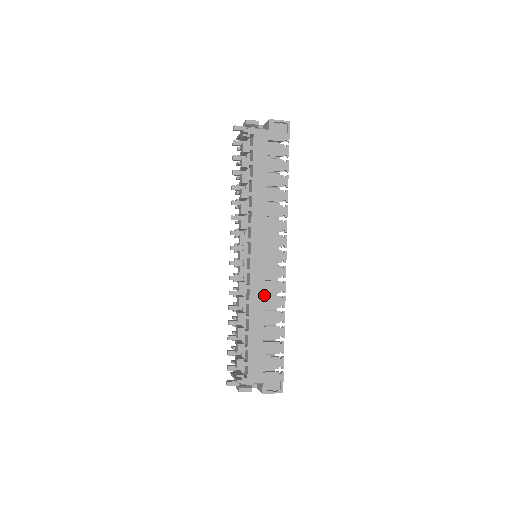
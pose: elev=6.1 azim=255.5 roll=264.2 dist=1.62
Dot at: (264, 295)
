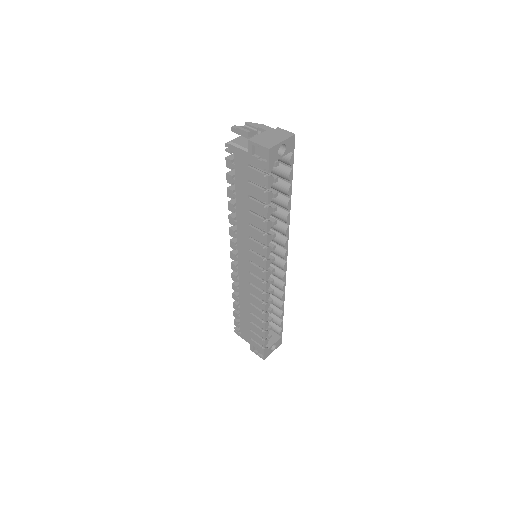
Dot at: (249, 293)
